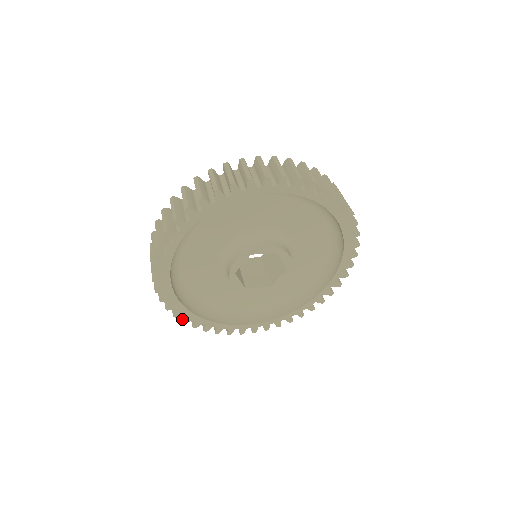
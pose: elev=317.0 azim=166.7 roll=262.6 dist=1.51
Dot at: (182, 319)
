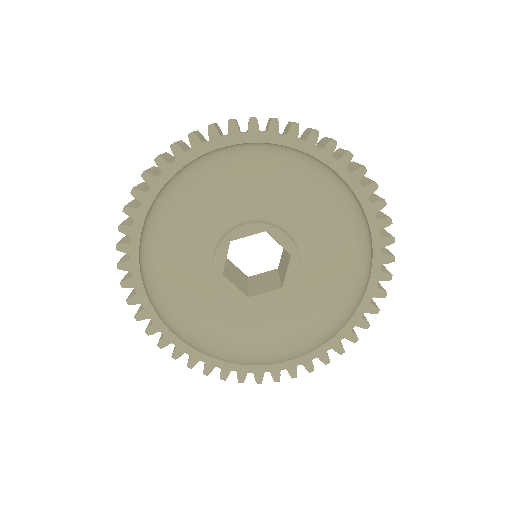
Dot at: (119, 261)
